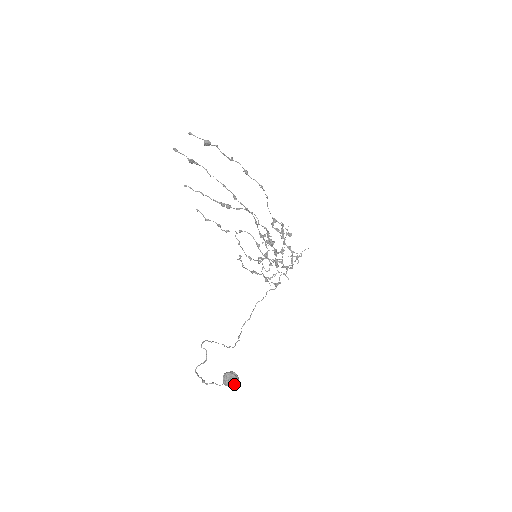
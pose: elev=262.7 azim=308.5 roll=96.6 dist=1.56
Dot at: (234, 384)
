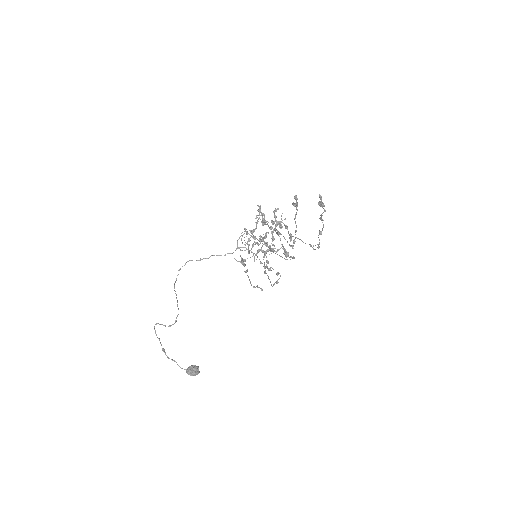
Dot at: (194, 375)
